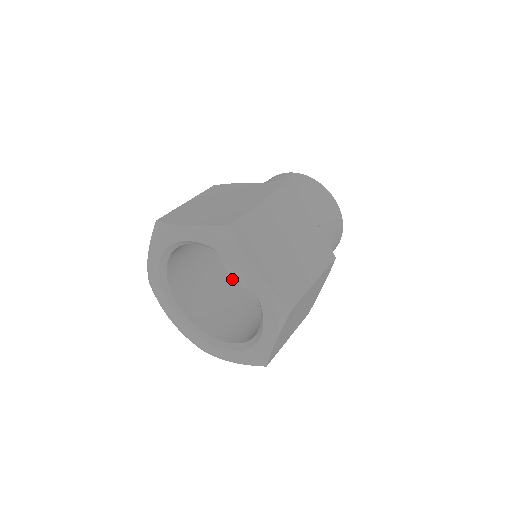
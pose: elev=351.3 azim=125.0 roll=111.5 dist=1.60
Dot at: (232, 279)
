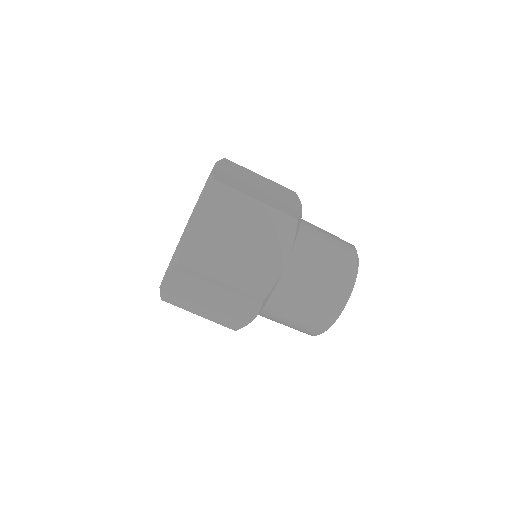
Dot at: occluded
